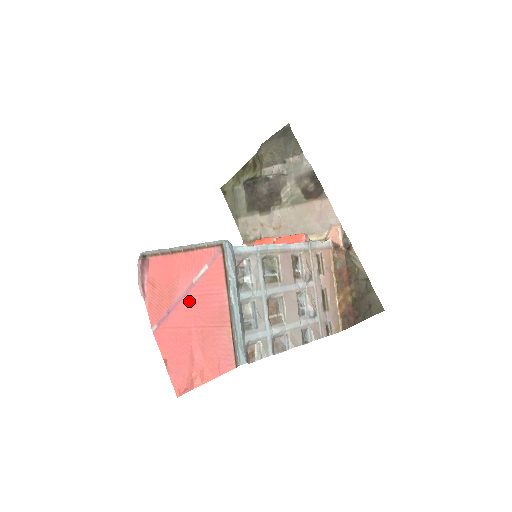
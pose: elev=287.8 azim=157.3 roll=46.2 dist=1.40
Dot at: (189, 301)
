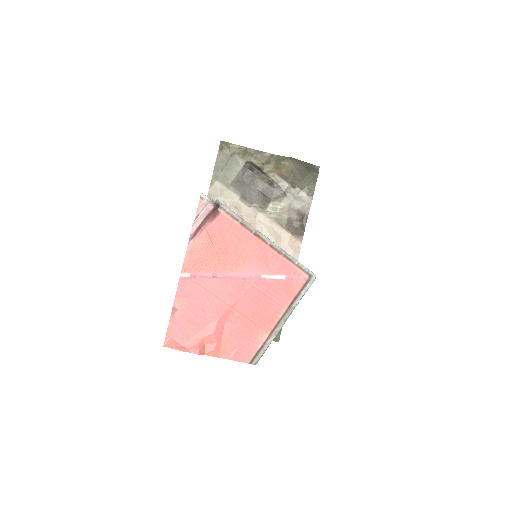
Dot at: (245, 286)
